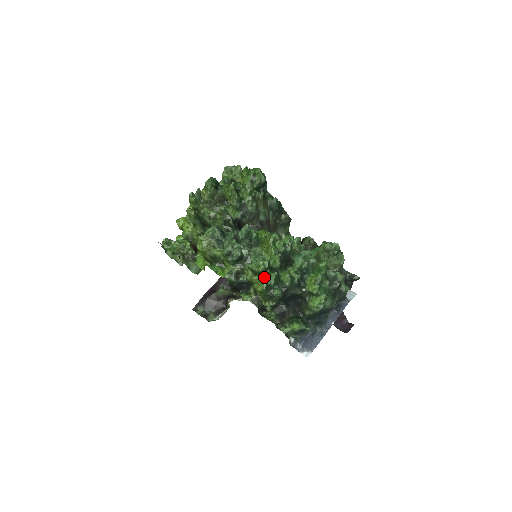
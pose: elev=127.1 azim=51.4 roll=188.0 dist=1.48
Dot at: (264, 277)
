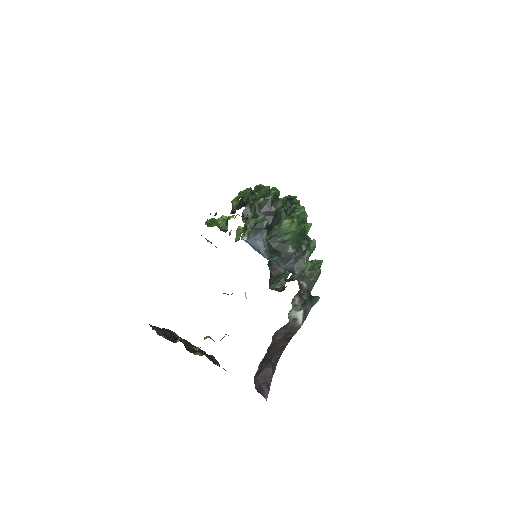
Dot at: occluded
